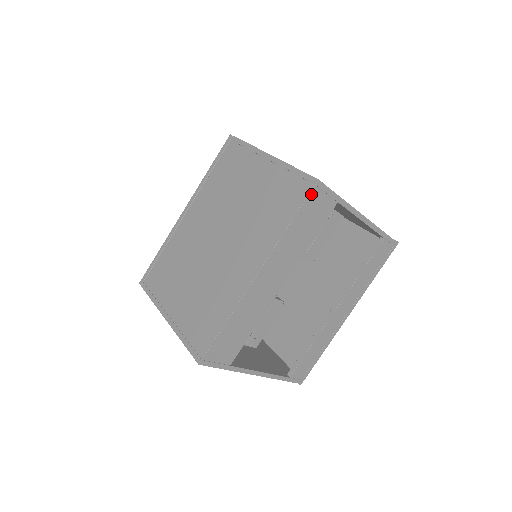
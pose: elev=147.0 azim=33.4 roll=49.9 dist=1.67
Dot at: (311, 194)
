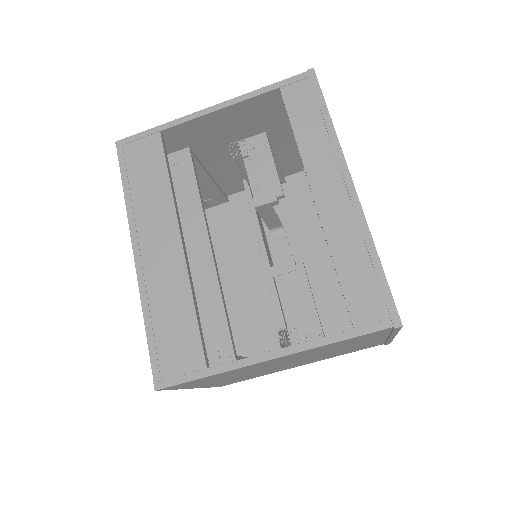
Dot at: (121, 156)
